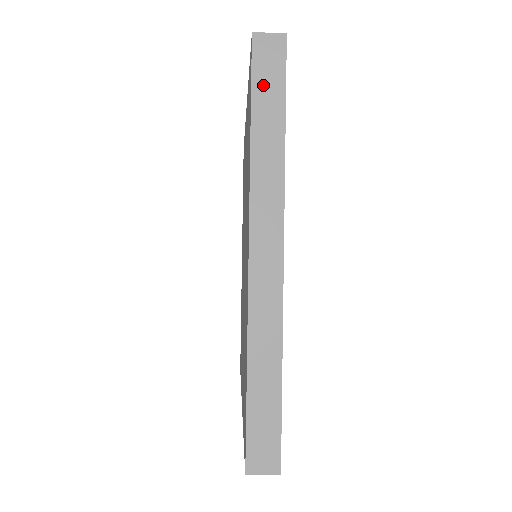
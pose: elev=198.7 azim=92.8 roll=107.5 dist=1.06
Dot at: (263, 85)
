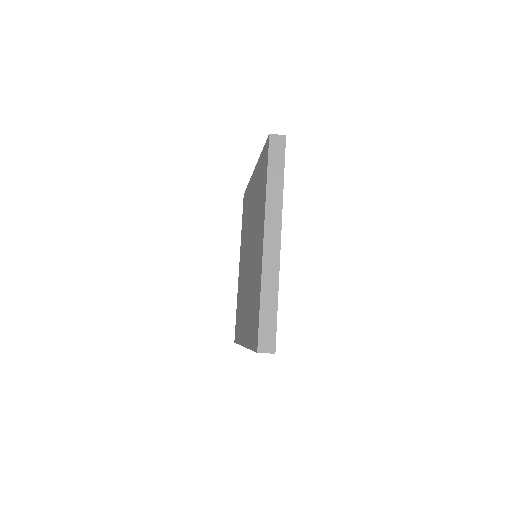
Dot at: (274, 159)
